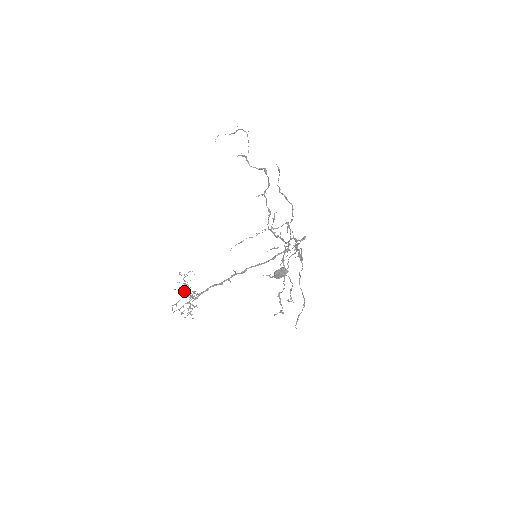
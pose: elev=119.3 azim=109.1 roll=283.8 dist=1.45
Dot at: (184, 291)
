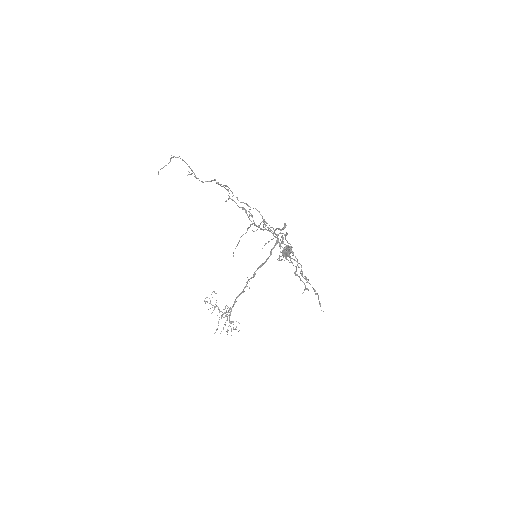
Dot at: occluded
